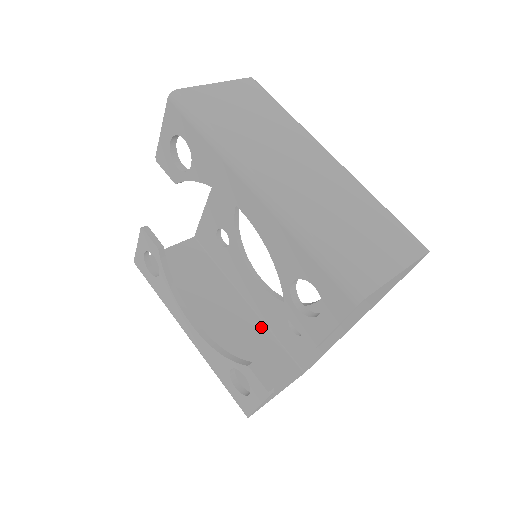
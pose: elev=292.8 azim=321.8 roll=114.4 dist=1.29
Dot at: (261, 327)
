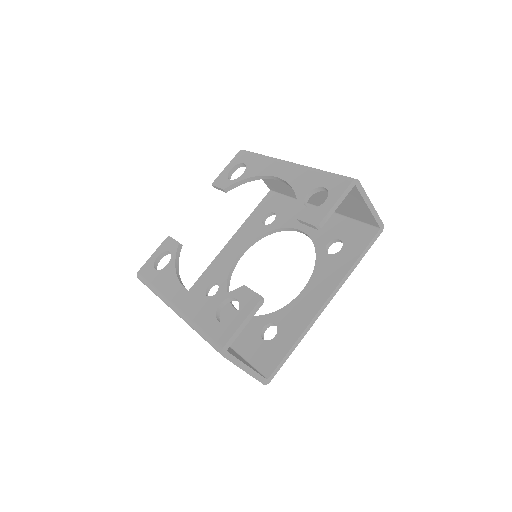
Dot at: occluded
